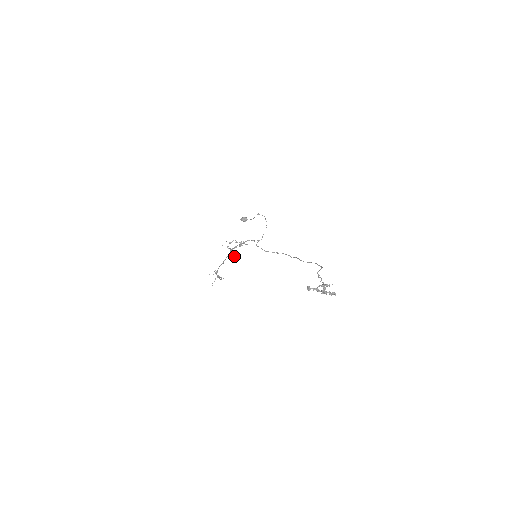
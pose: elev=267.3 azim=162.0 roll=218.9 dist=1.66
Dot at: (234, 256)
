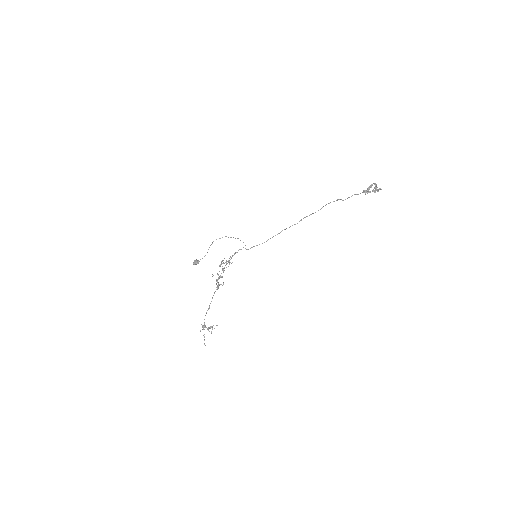
Dot at: occluded
